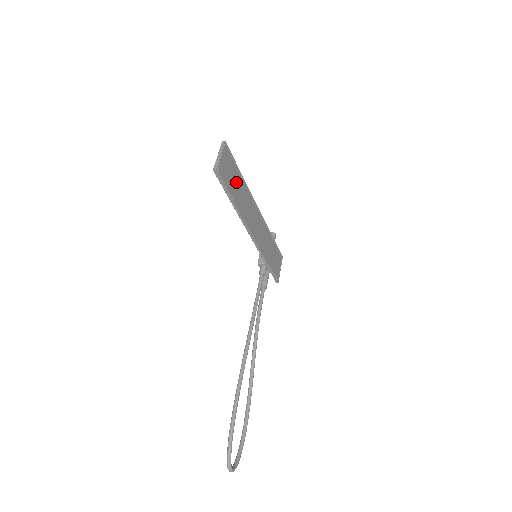
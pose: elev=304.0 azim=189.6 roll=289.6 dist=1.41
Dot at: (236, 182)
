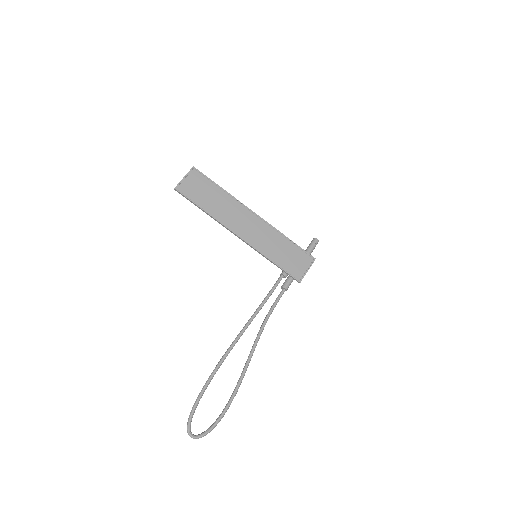
Dot at: (210, 195)
